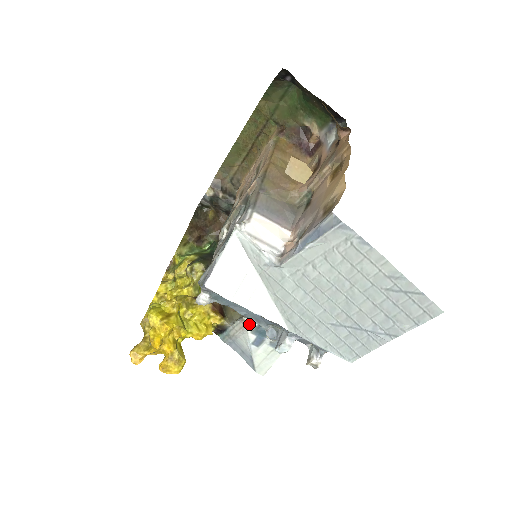
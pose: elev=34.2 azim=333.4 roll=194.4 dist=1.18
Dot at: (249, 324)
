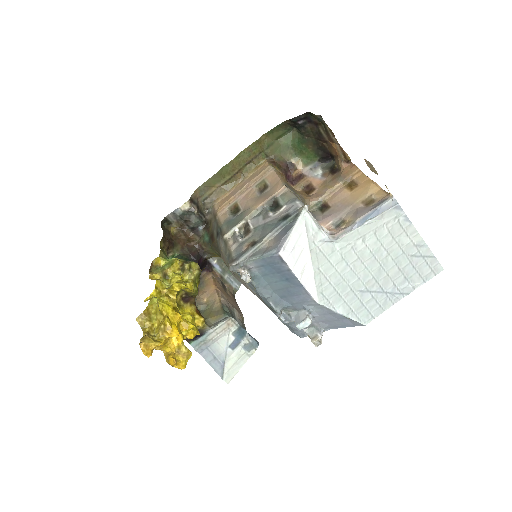
Dot at: (234, 324)
